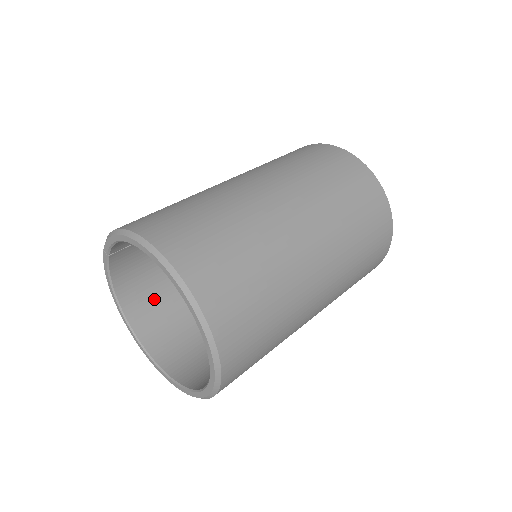
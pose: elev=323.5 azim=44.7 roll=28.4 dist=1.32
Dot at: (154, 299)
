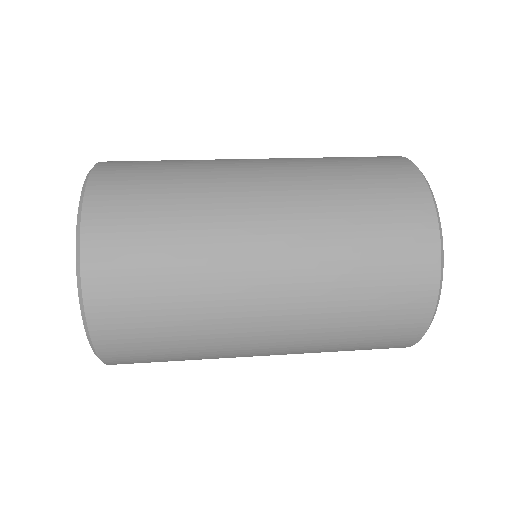
Dot at: occluded
